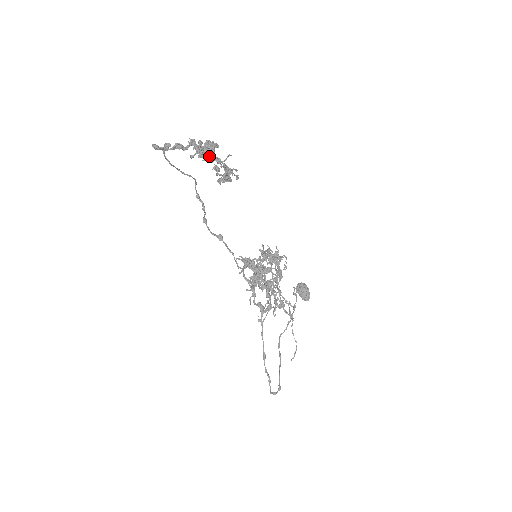
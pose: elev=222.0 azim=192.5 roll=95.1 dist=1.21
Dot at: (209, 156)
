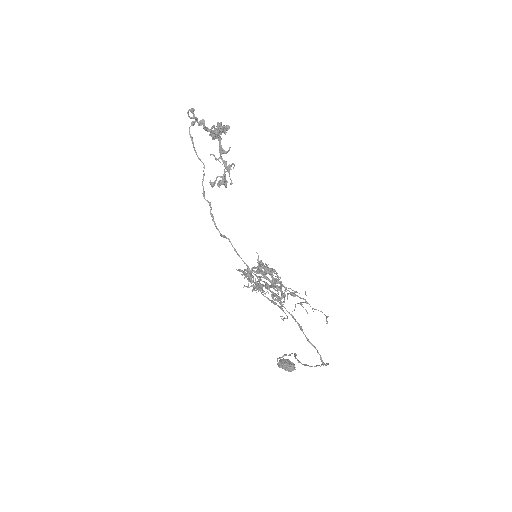
Dot at: (227, 126)
